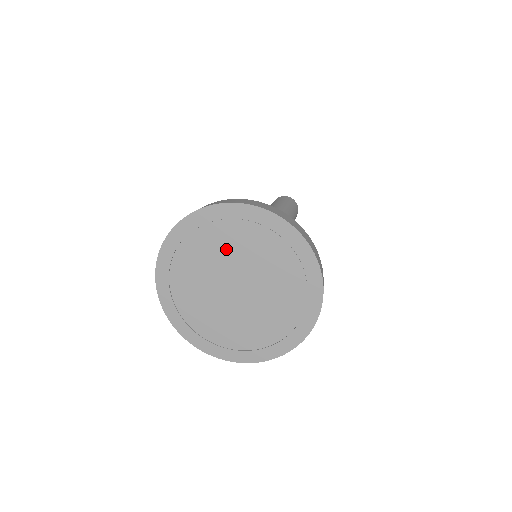
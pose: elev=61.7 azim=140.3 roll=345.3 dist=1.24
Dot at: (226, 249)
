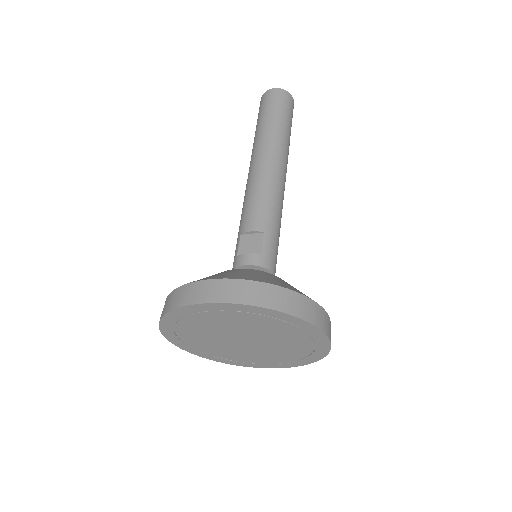
Dot at: (256, 327)
